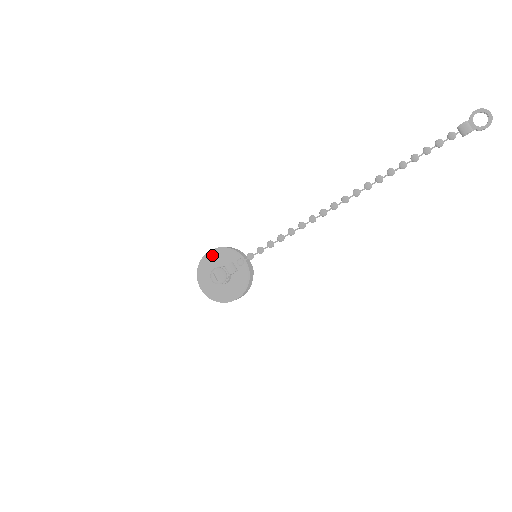
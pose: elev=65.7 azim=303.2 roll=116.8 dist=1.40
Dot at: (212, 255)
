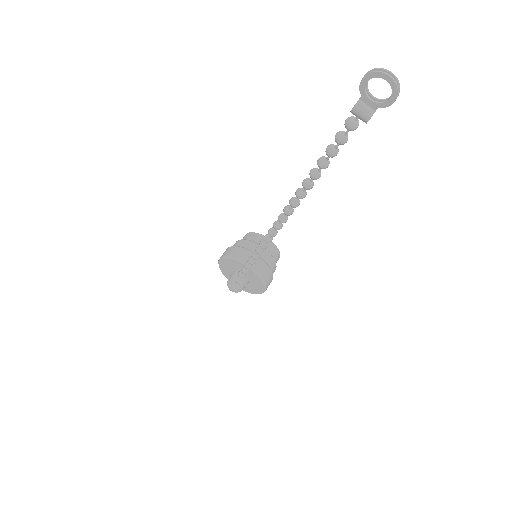
Dot at: (222, 263)
